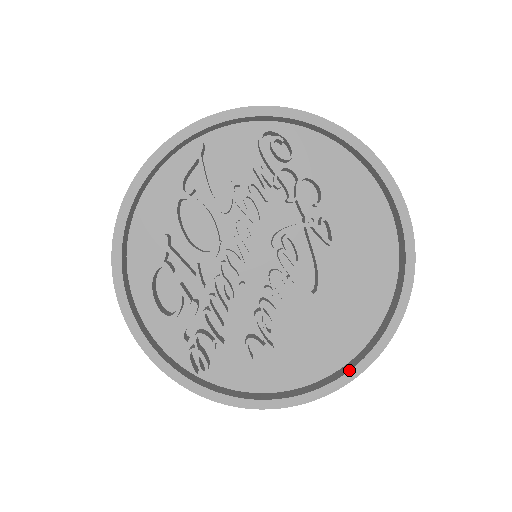
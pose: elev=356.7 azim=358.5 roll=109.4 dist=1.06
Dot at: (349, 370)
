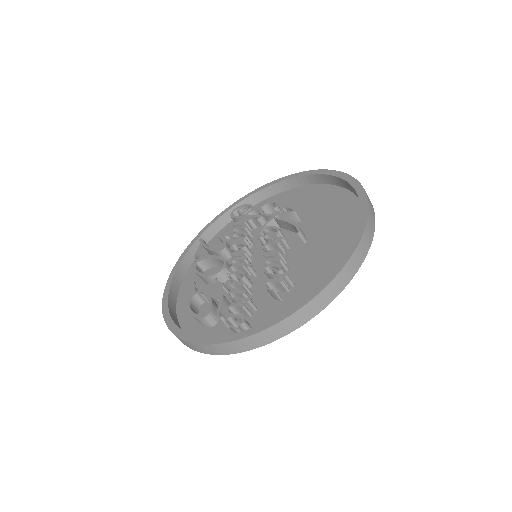
Dot at: occluded
